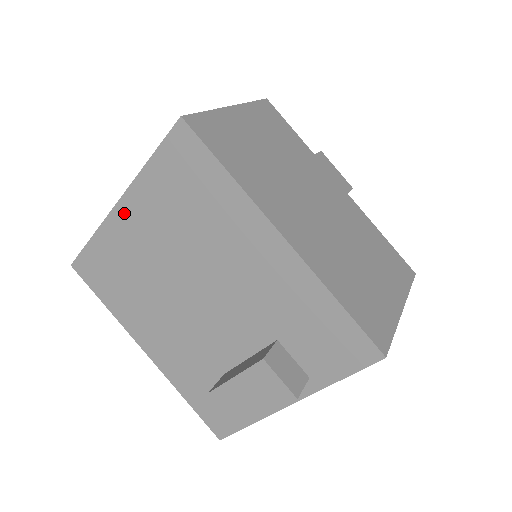
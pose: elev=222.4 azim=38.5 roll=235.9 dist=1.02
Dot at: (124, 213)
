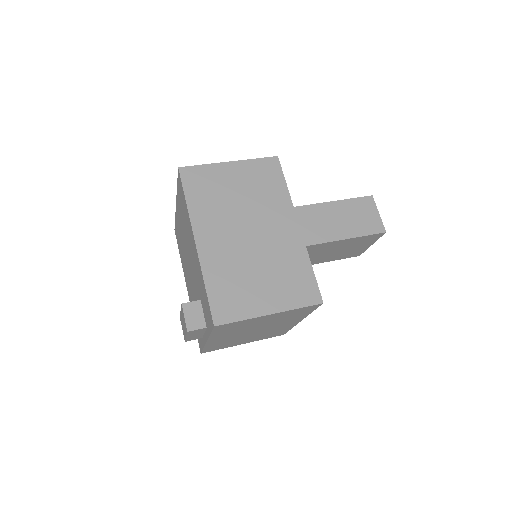
Dot at: (177, 209)
